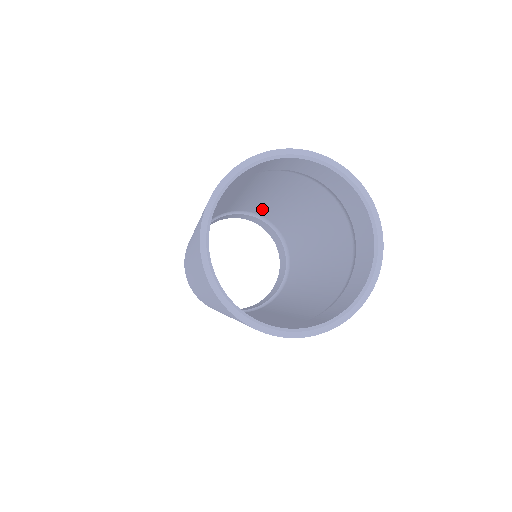
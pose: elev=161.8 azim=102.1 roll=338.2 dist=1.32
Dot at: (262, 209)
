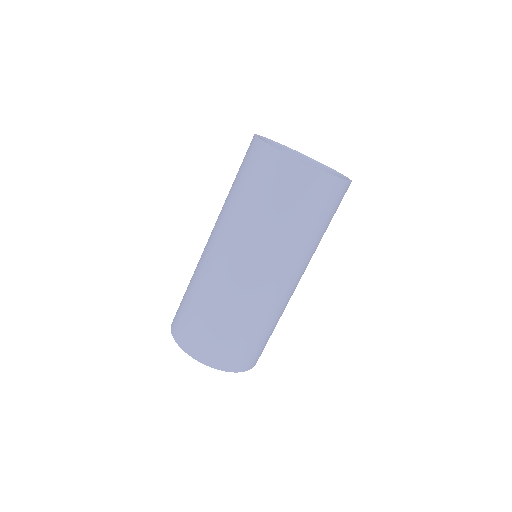
Dot at: occluded
